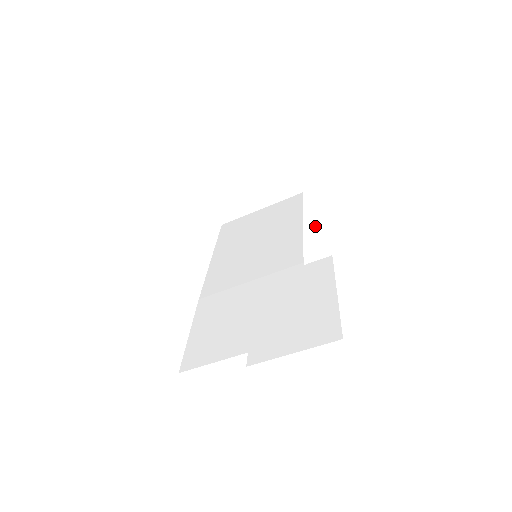
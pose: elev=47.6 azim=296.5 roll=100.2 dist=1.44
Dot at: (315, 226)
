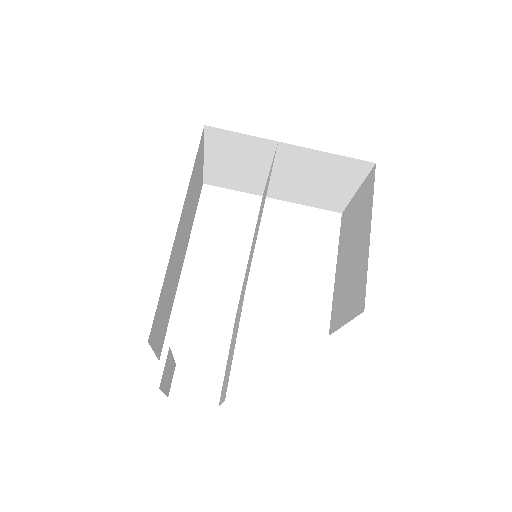
Dot at: (326, 154)
